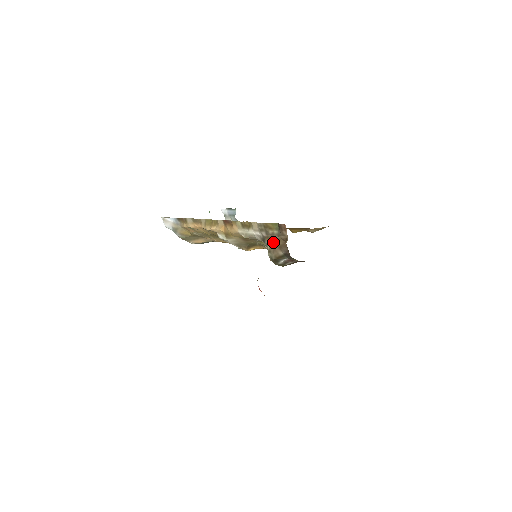
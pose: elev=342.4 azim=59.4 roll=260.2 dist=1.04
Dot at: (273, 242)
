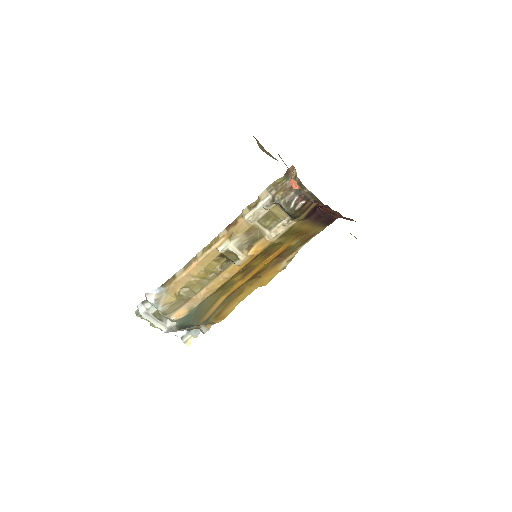
Dot at: (283, 190)
